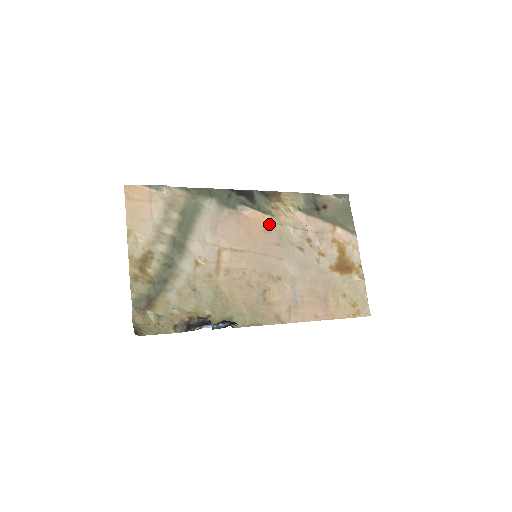
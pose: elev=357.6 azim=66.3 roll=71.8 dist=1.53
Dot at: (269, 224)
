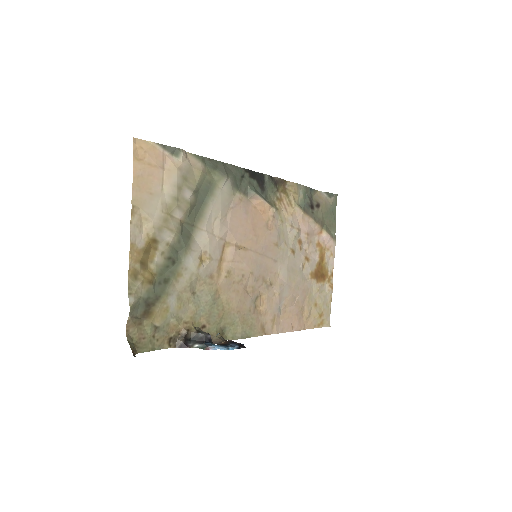
Dot at: (272, 219)
